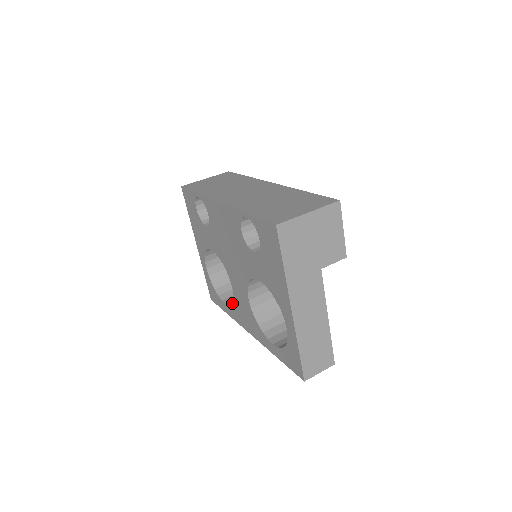
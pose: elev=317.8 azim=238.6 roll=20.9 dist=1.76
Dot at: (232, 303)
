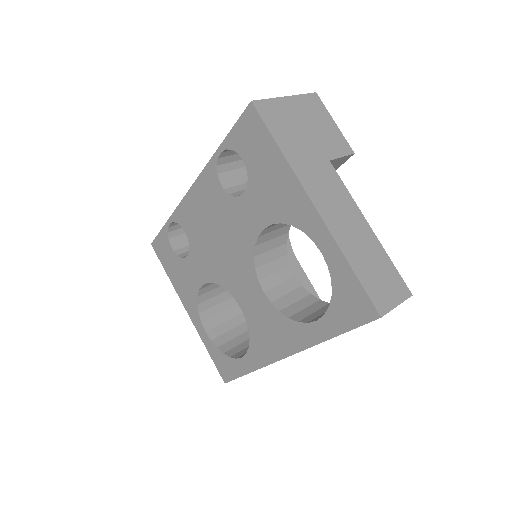
Dot at: occluded
